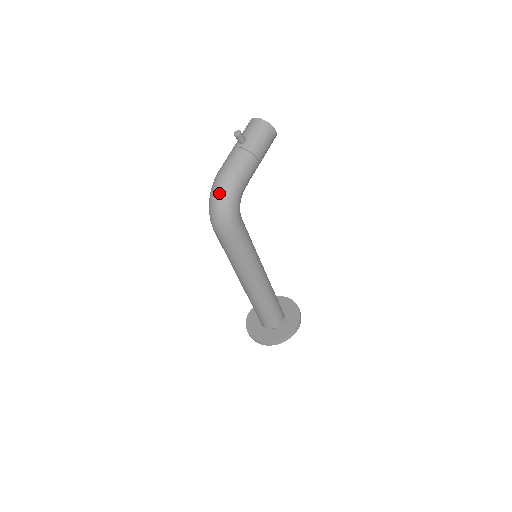
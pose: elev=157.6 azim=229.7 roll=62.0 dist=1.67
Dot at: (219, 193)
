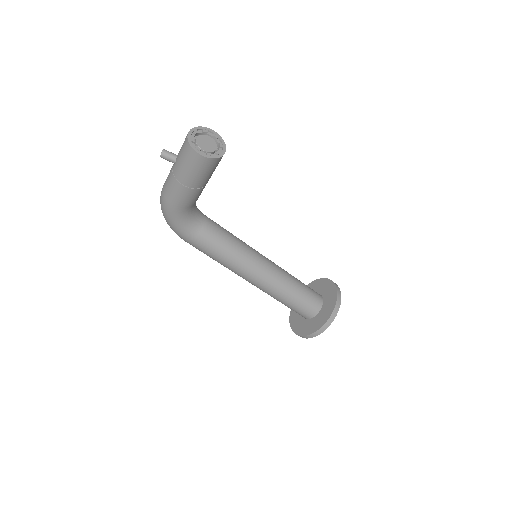
Dot at: occluded
